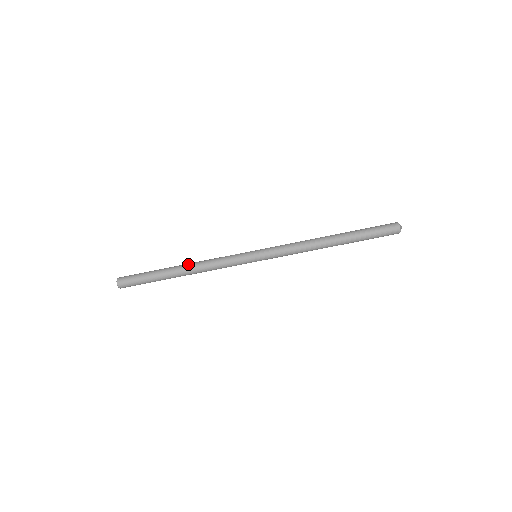
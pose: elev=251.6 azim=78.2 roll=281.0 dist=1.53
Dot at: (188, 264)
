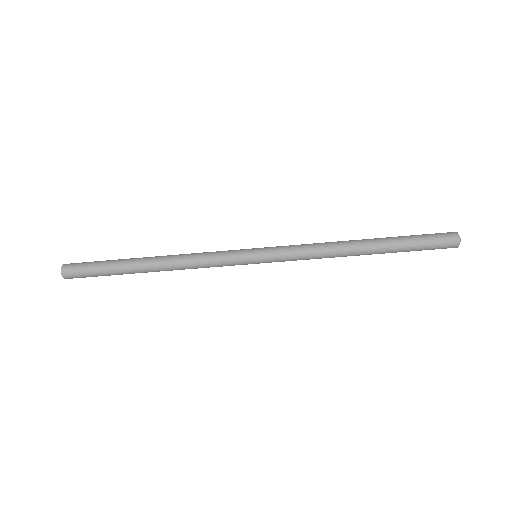
Dot at: (161, 260)
